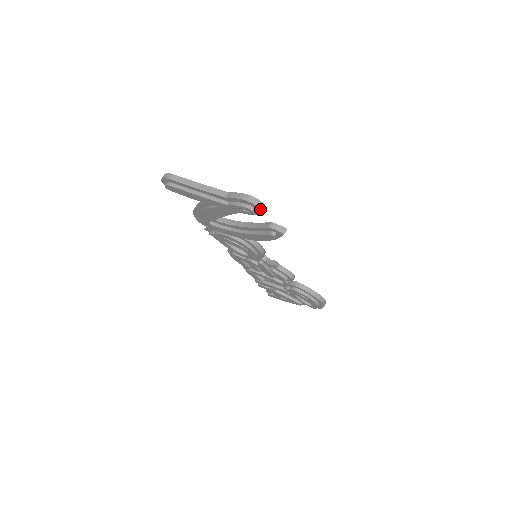
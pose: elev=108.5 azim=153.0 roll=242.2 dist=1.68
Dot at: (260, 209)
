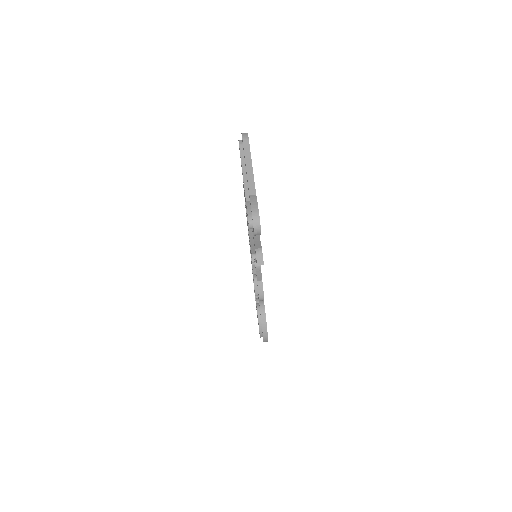
Dot at: (254, 230)
